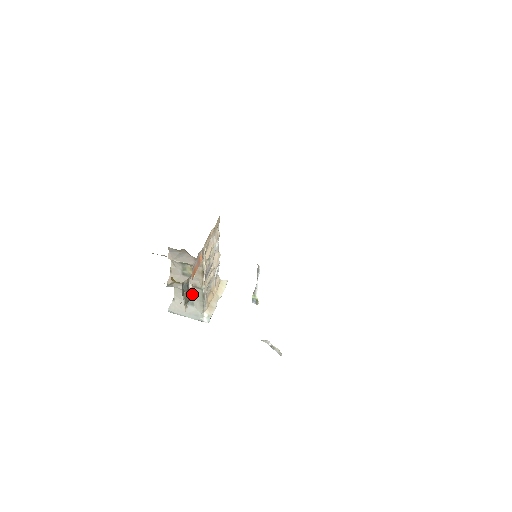
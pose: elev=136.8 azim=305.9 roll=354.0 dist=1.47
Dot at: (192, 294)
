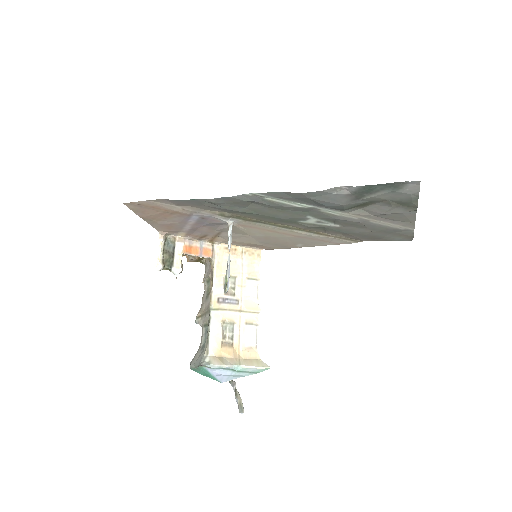
Dot at: (178, 267)
